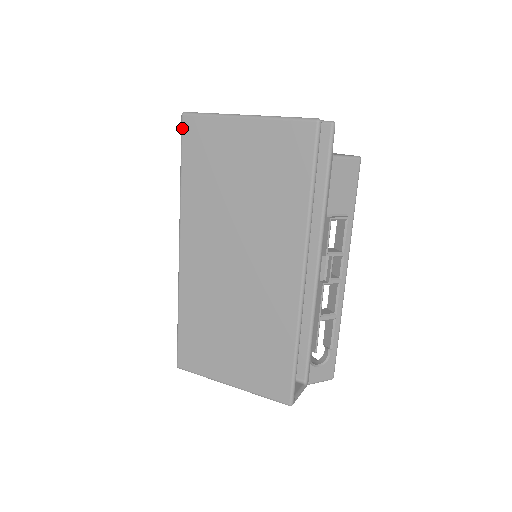
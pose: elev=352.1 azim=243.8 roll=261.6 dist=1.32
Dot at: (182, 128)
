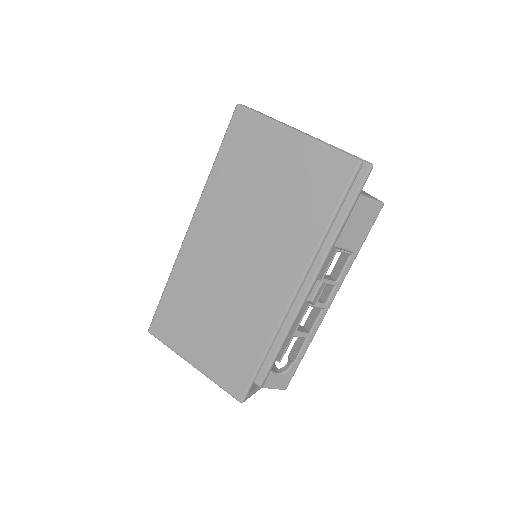
Dot at: (232, 118)
